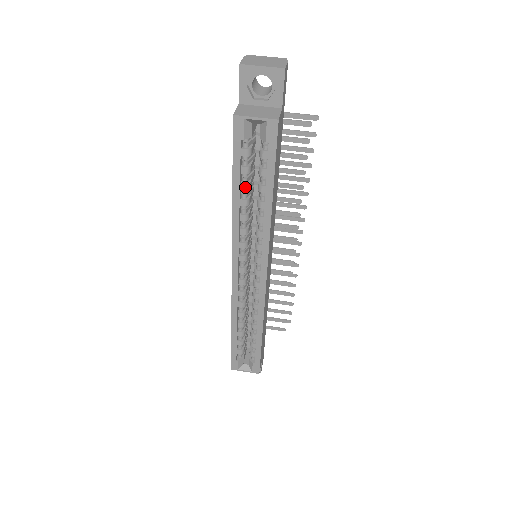
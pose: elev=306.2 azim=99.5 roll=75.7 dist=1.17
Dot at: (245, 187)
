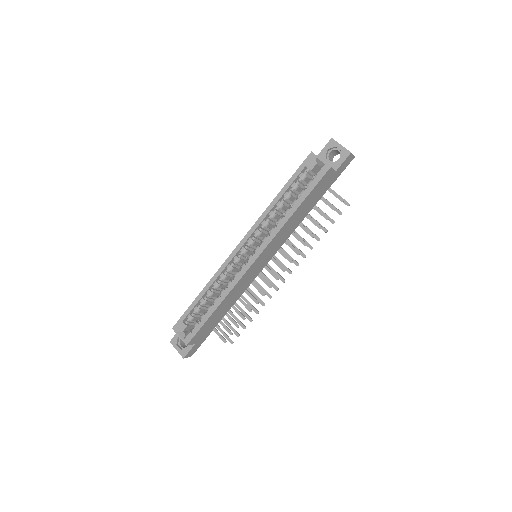
Dot at: (287, 195)
